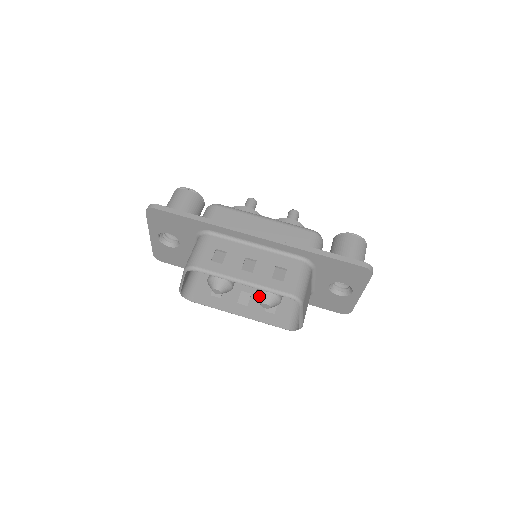
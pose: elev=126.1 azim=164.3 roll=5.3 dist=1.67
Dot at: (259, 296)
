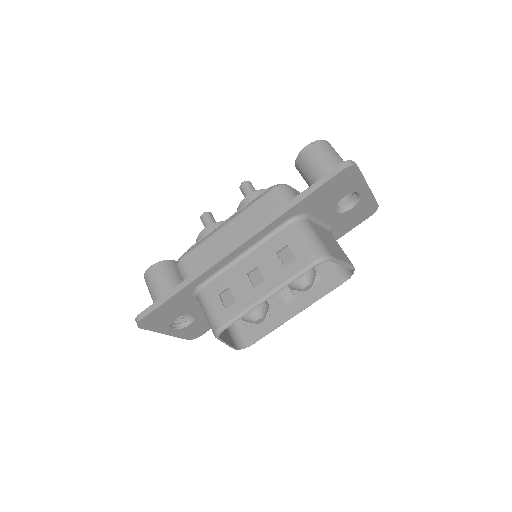
Dot at: (293, 287)
